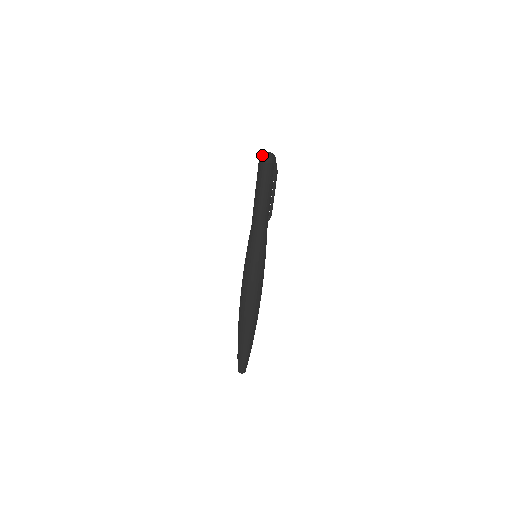
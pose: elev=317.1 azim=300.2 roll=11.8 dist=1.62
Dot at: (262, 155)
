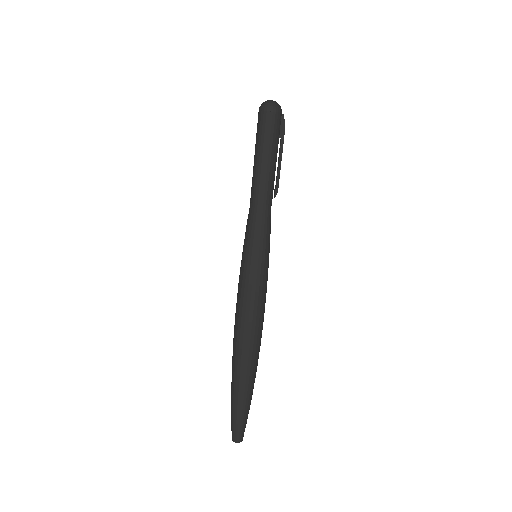
Dot at: (267, 103)
